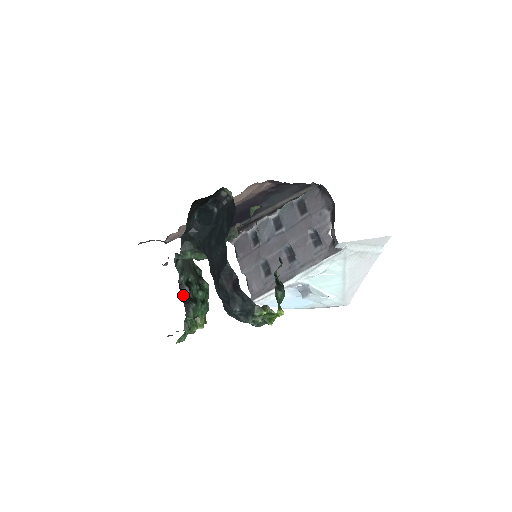
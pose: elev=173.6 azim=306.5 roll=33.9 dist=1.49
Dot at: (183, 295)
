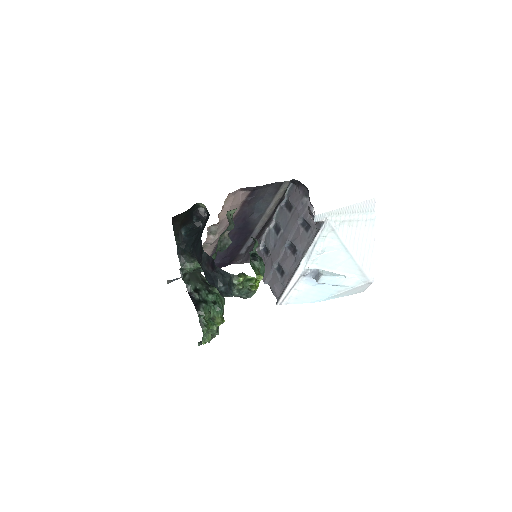
Dot at: (193, 300)
